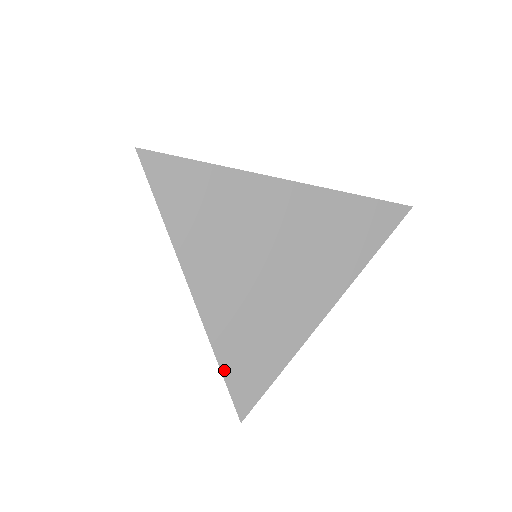
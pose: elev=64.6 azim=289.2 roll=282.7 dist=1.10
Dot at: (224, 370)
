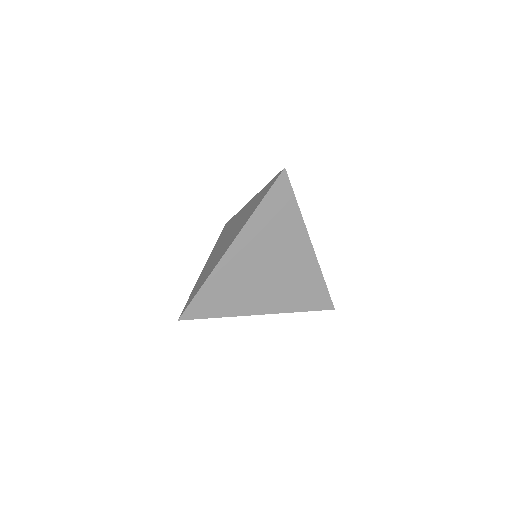
Dot at: (306, 310)
